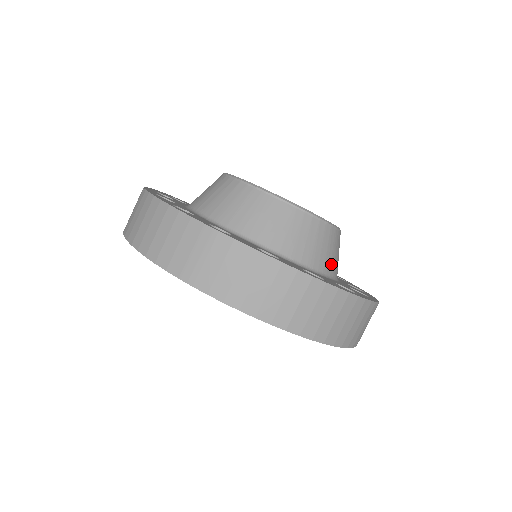
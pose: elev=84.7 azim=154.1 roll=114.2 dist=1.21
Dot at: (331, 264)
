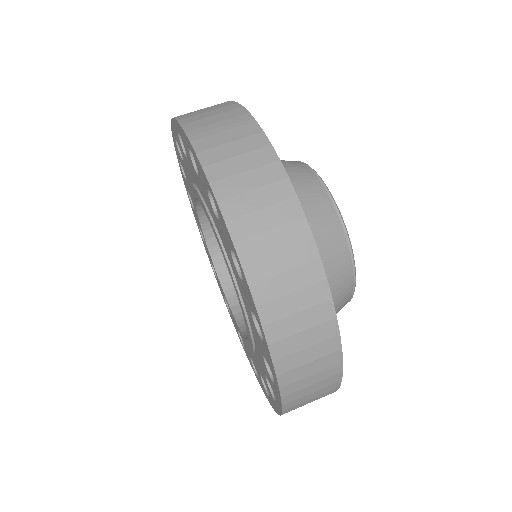
Dot at: occluded
